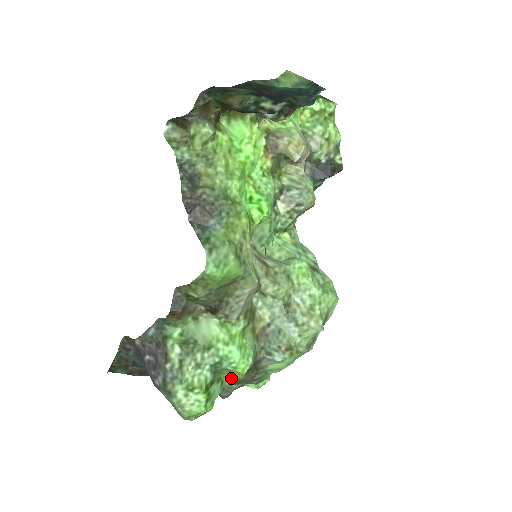
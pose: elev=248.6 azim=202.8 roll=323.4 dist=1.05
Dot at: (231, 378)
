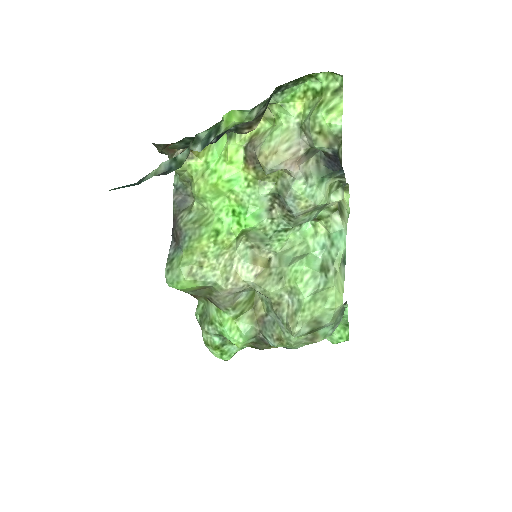
Dot at: occluded
